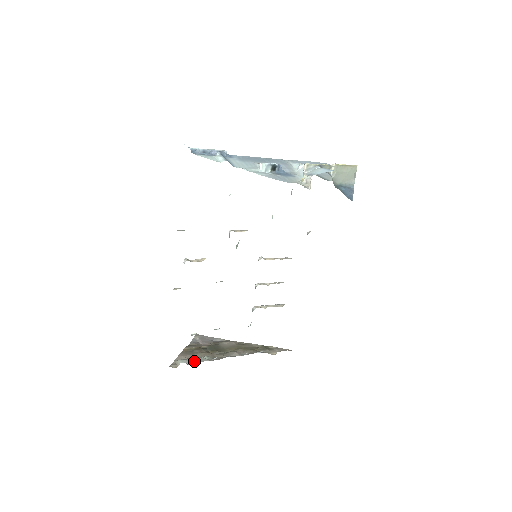
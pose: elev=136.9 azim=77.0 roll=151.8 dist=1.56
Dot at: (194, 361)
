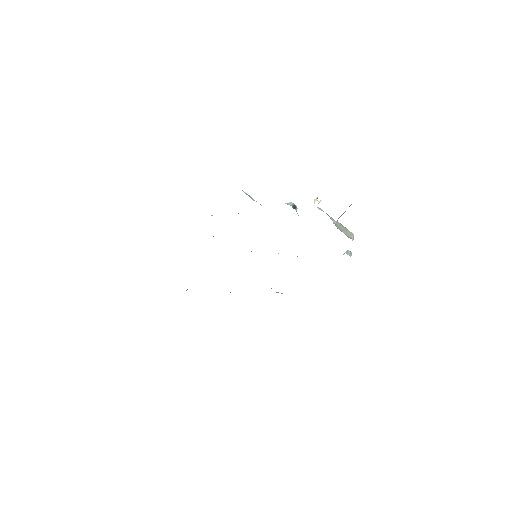
Dot at: occluded
